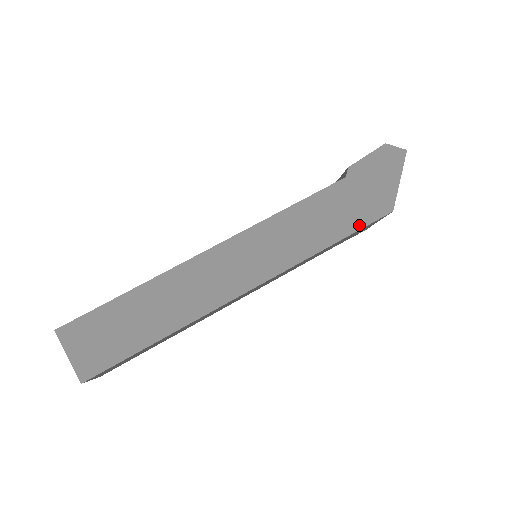
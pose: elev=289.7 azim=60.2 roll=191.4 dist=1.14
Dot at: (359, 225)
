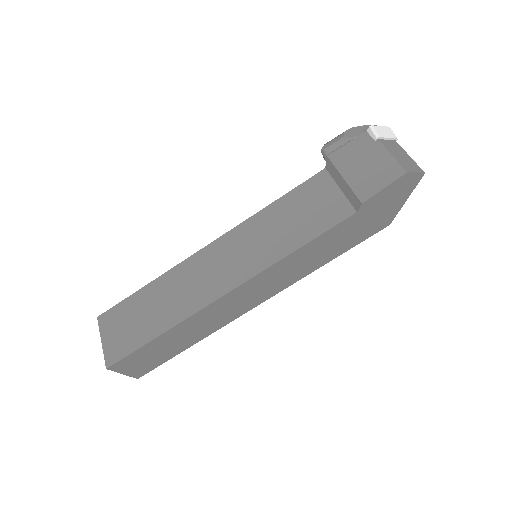
Dot at: (357, 243)
